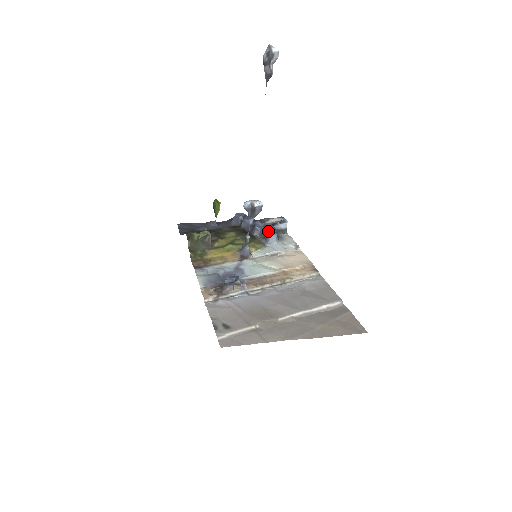
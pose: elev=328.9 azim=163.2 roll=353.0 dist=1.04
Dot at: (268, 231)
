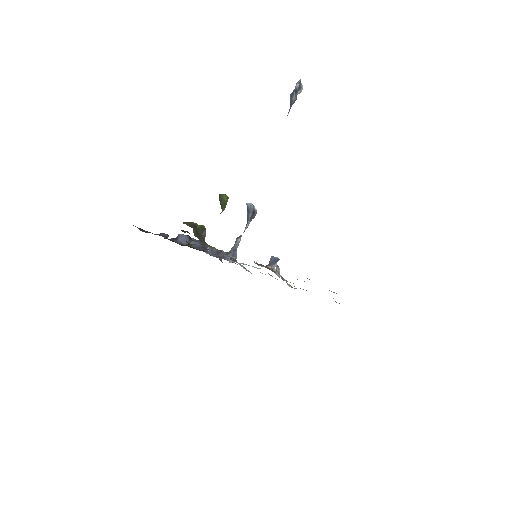
Dot at: occluded
